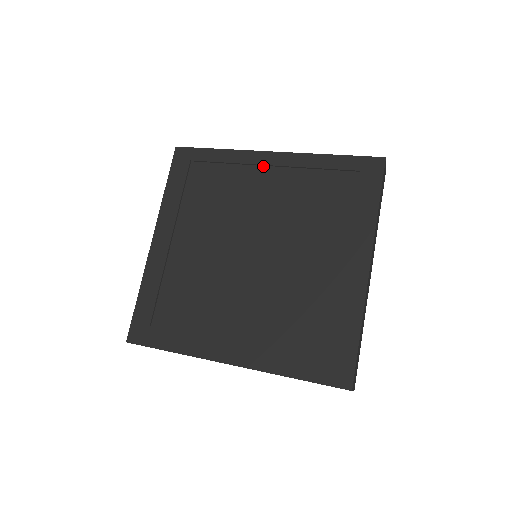
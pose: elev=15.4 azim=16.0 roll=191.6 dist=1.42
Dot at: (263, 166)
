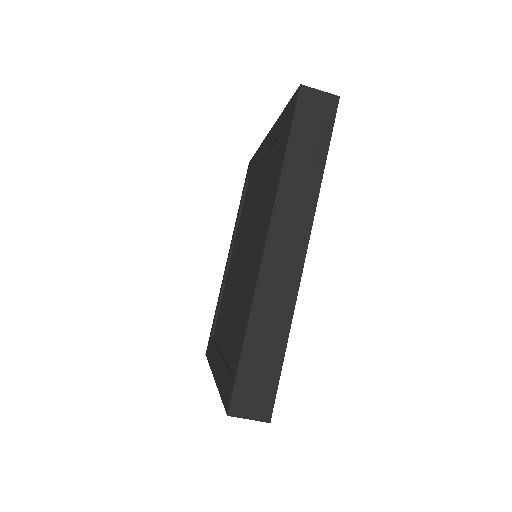
Dot at: (229, 264)
